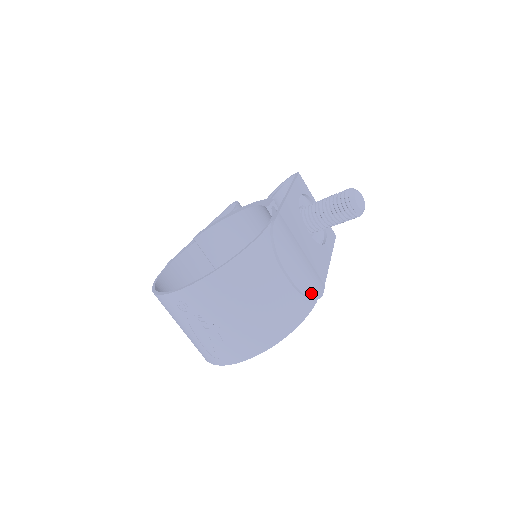
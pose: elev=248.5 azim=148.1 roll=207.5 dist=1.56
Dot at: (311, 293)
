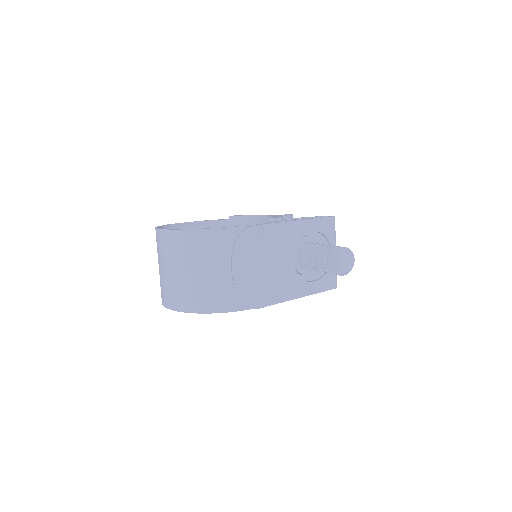
Dot at: (245, 298)
